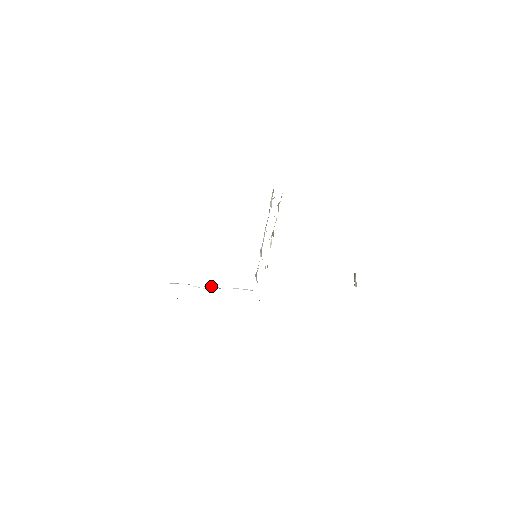
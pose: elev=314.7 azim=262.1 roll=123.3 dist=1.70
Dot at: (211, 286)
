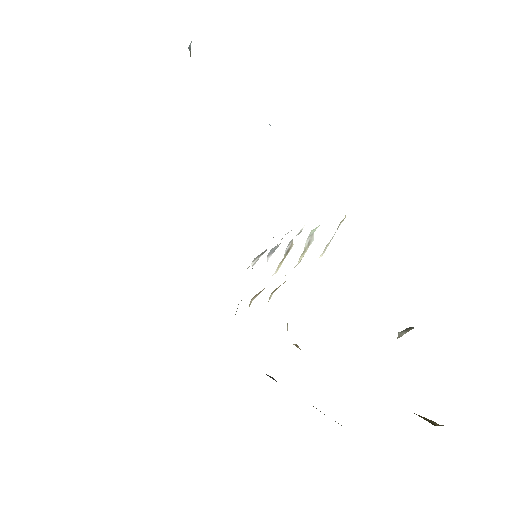
Dot at: occluded
